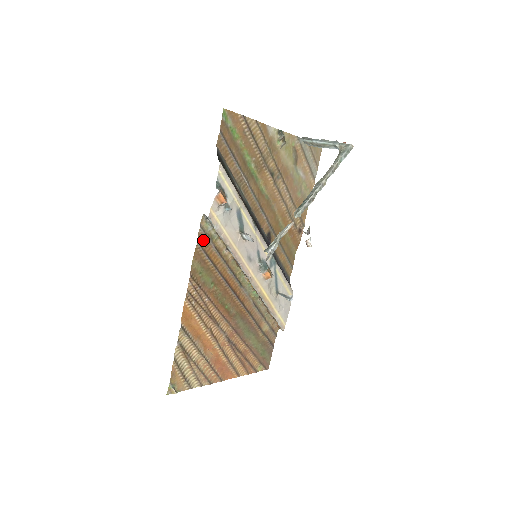
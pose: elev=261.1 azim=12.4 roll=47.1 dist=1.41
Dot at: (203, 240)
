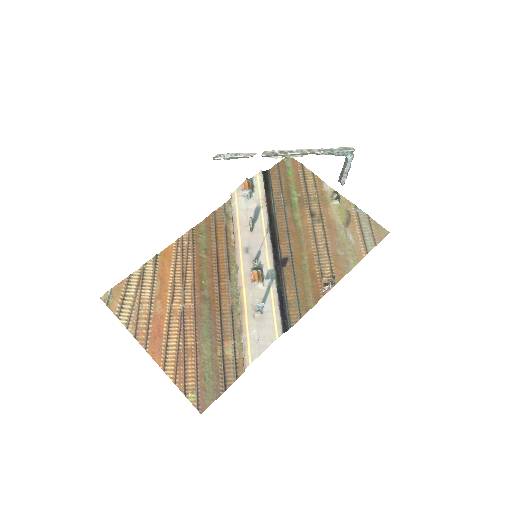
Dot at: (220, 215)
